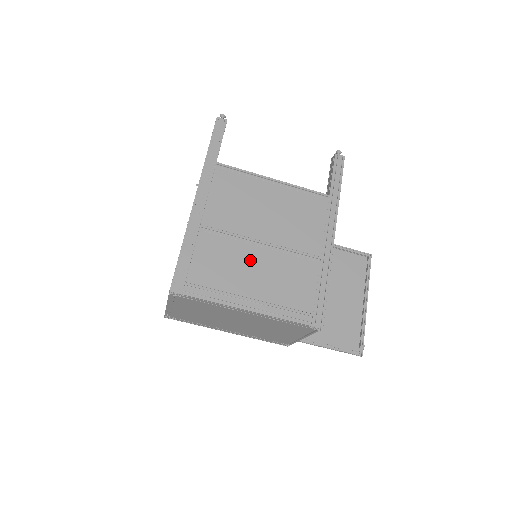
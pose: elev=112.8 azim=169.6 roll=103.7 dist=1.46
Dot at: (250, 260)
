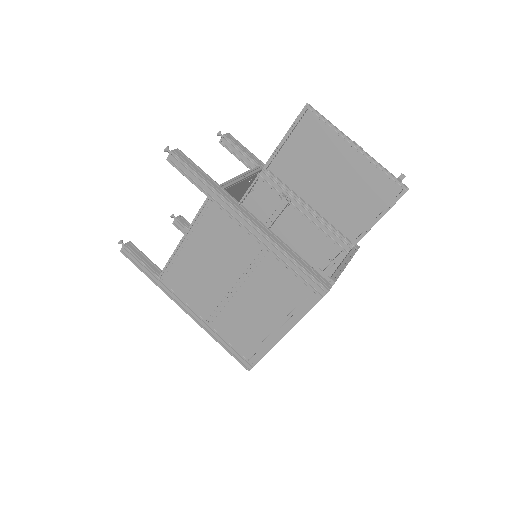
Dot at: (245, 307)
